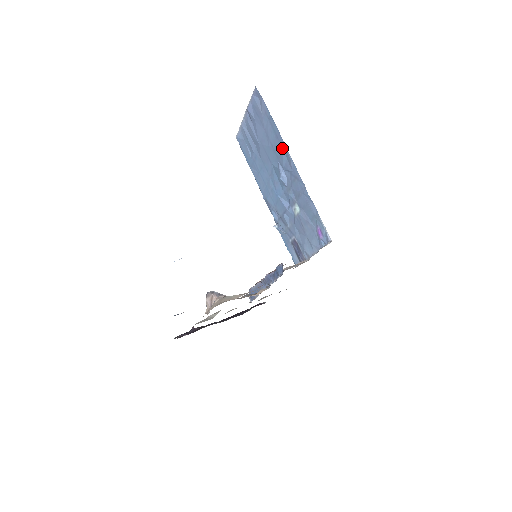
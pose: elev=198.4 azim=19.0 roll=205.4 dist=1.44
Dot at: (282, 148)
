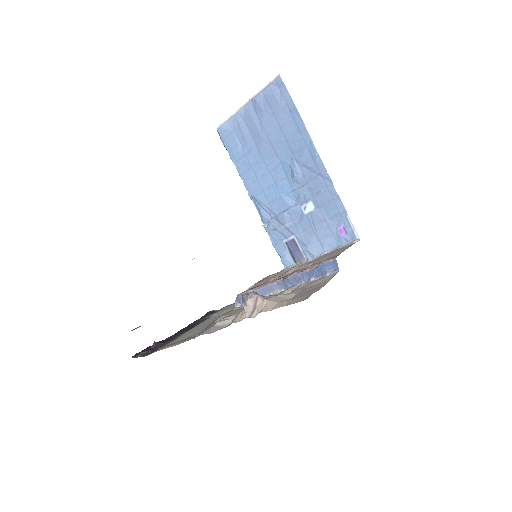
Dot at: (305, 143)
